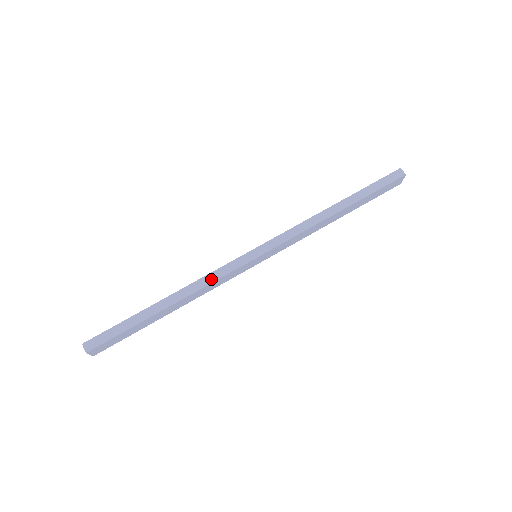
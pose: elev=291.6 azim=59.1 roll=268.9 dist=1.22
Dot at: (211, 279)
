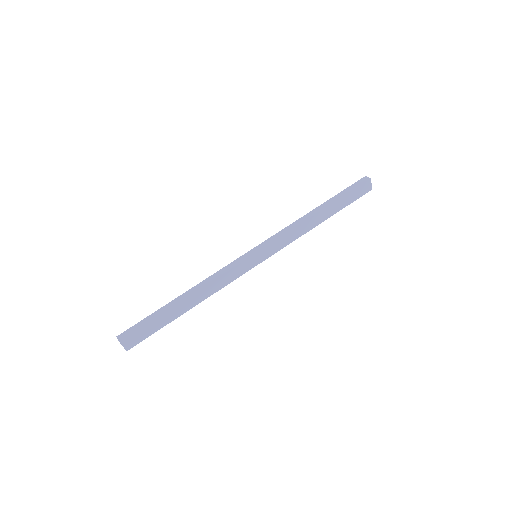
Dot at: (219, 274)
